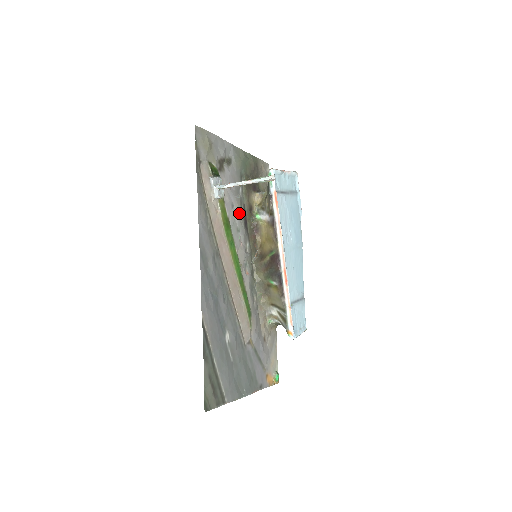
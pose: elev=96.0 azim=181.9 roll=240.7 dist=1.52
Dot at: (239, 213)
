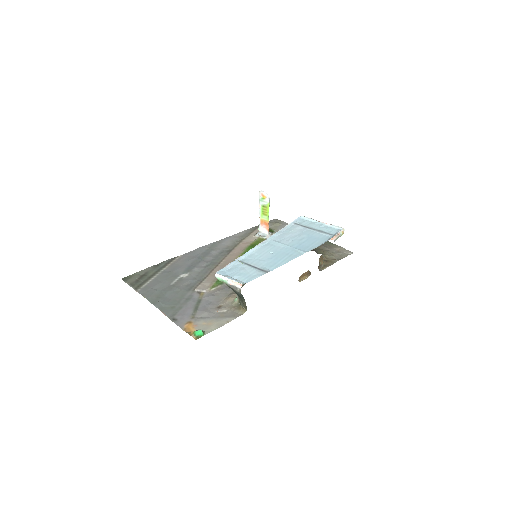
Dot at: occluded
